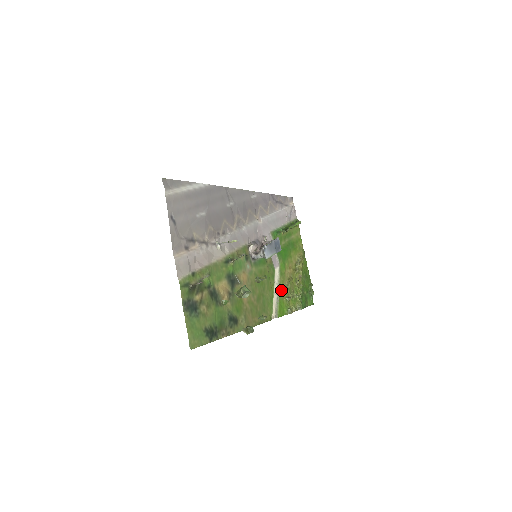
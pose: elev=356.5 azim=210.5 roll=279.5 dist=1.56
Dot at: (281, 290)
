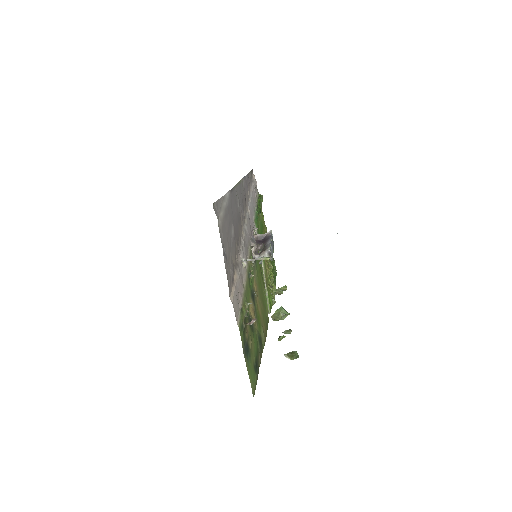
Dot at: (266, 281)
